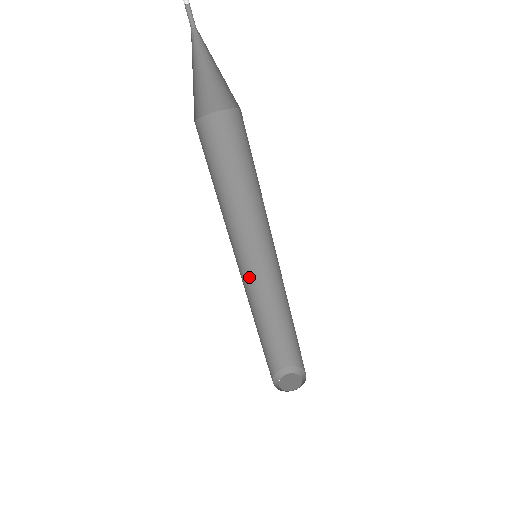
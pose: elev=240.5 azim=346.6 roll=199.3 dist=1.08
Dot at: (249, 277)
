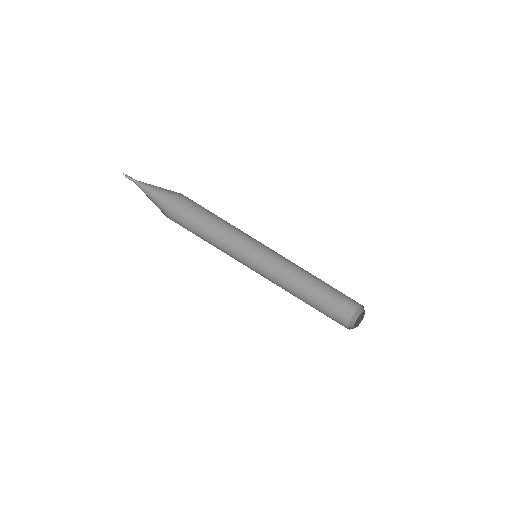
Dot at: (275, 265)
